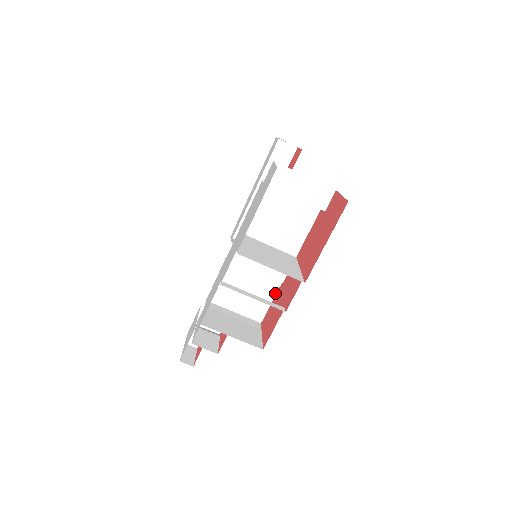
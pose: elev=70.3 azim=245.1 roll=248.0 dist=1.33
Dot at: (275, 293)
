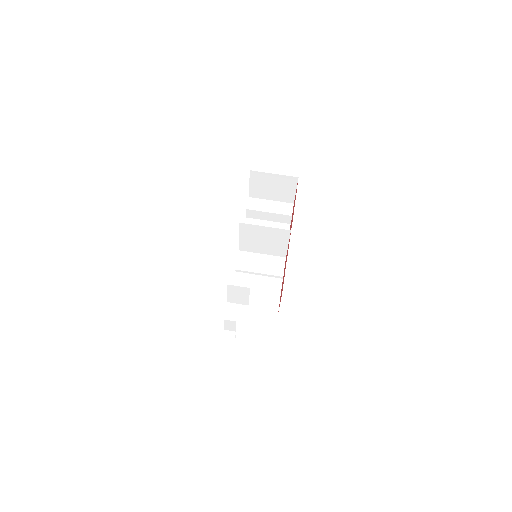
Dot at: (280, 289)
